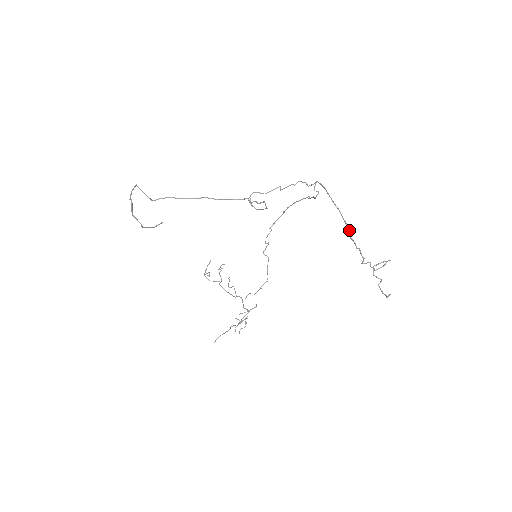
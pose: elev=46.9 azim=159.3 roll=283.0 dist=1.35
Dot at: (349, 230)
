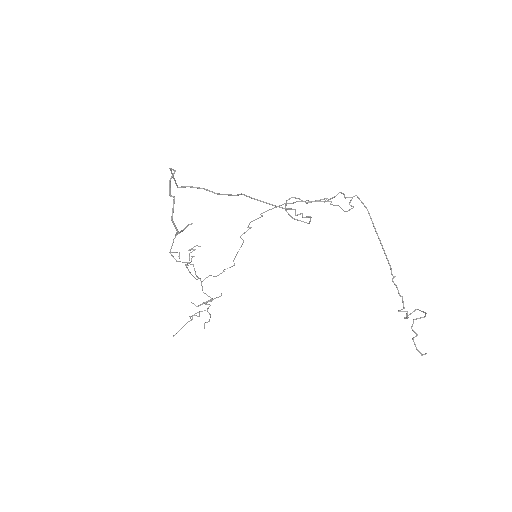
Dot at: occluded
